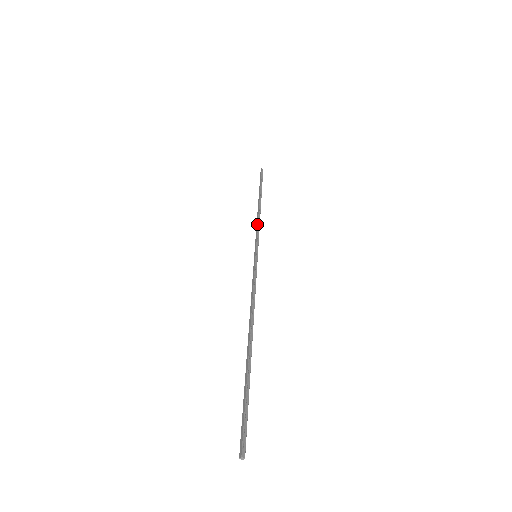
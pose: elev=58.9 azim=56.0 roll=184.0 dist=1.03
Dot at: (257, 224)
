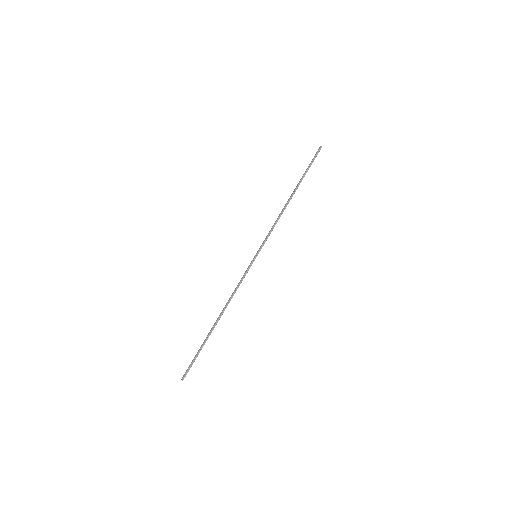
Dot at: (274, 223)
